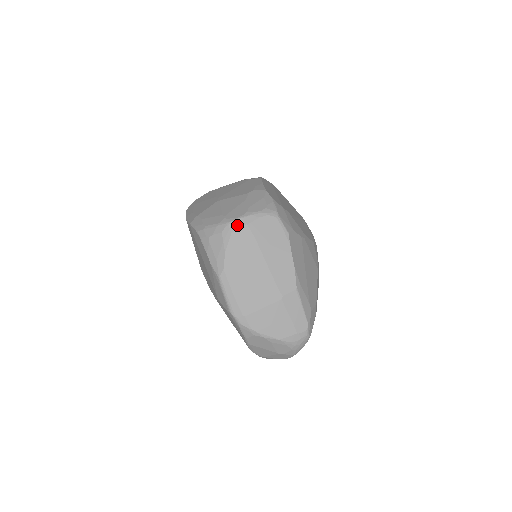
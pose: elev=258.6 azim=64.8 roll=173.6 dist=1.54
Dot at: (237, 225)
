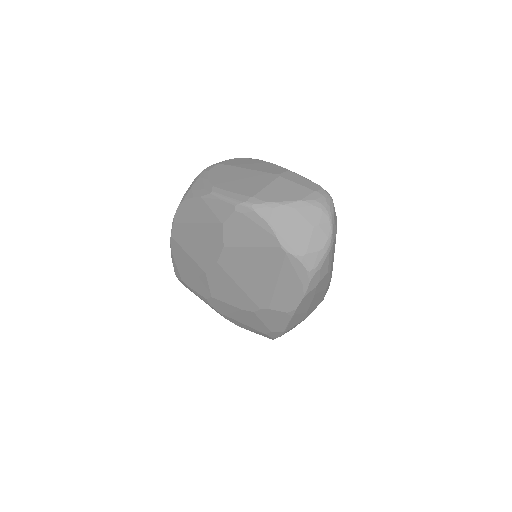
Dot at: (210, 168)
